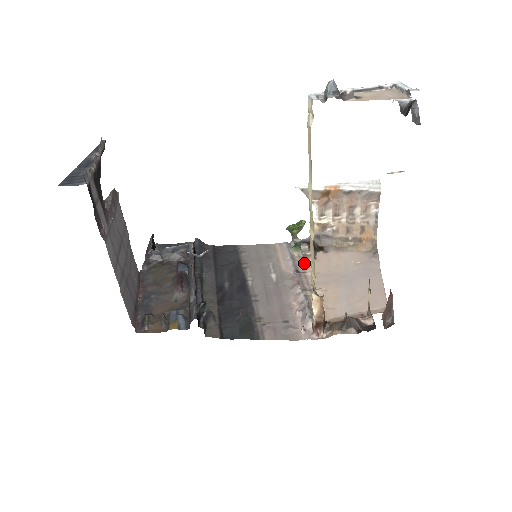
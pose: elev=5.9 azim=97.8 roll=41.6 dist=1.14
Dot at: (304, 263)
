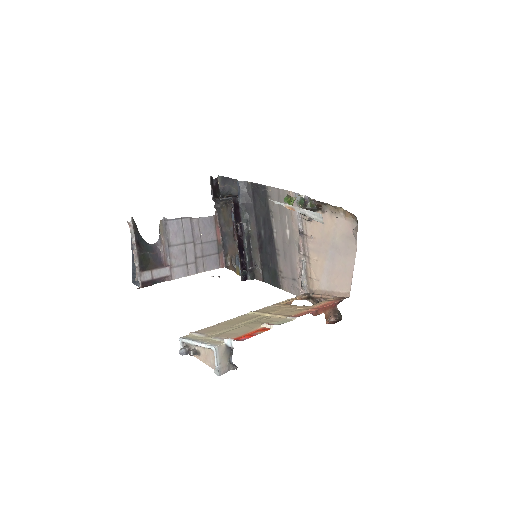
Dot at: (307, 223)
